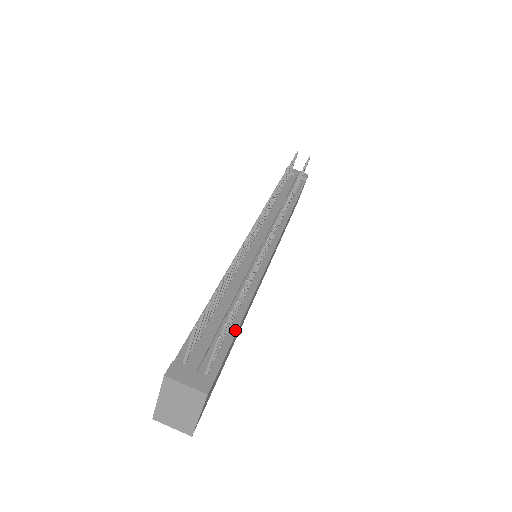
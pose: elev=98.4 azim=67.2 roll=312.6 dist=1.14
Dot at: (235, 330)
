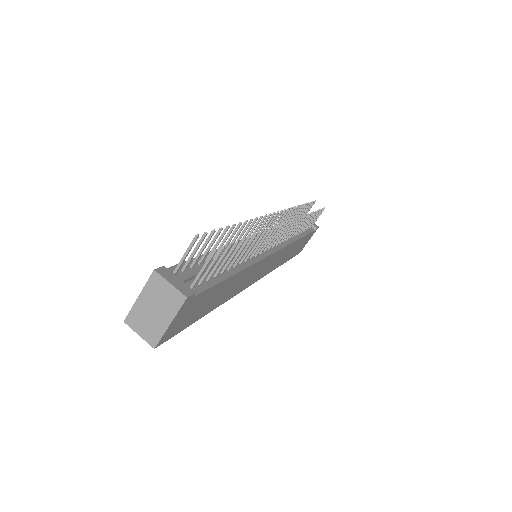
Dot at: (224, 278)
